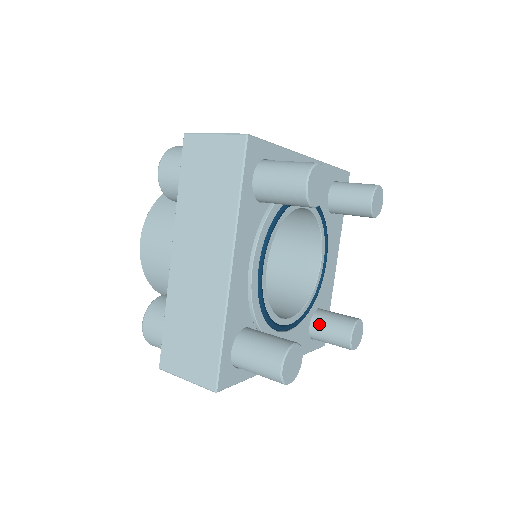
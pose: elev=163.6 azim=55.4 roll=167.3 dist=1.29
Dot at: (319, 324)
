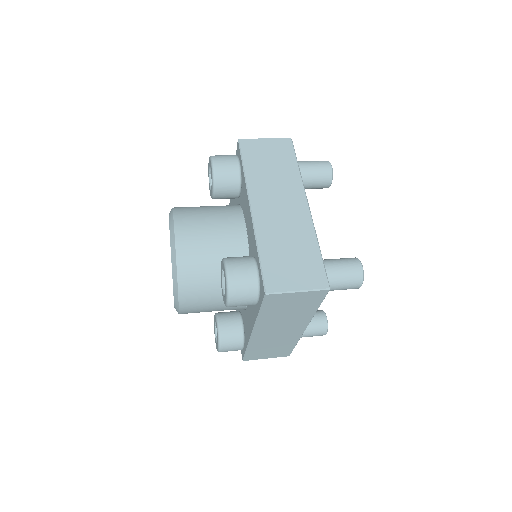
Dot at: occluded
